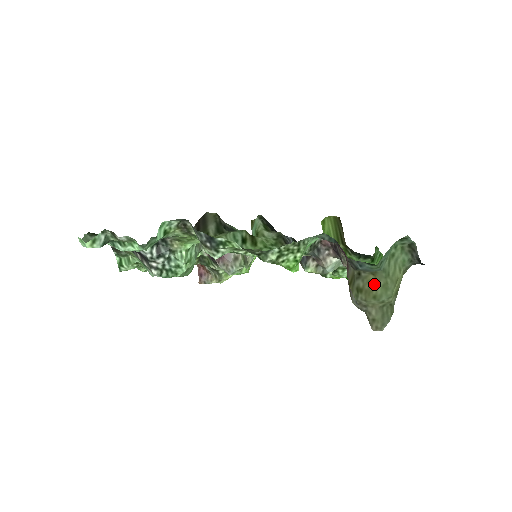
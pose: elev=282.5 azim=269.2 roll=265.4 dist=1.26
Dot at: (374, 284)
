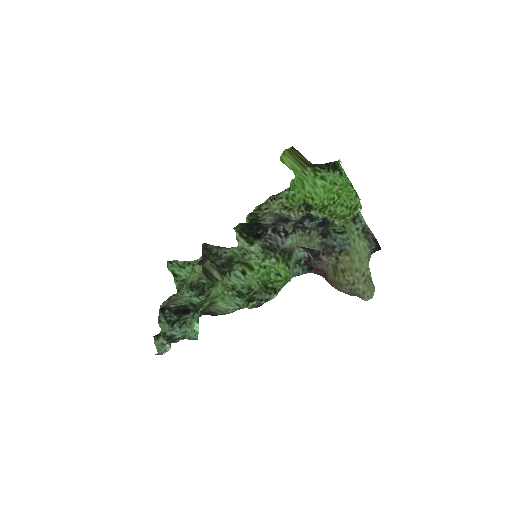
Dot at: (351, 261)
